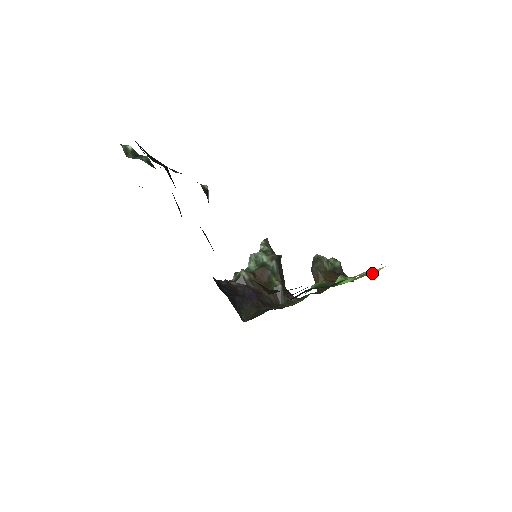
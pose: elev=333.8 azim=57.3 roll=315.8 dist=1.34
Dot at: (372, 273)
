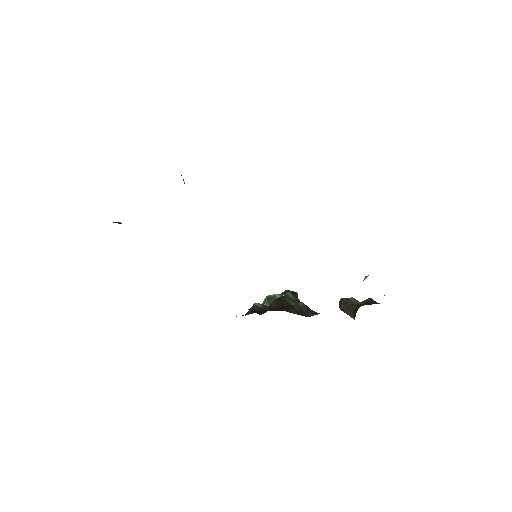
Dot at: occluded
